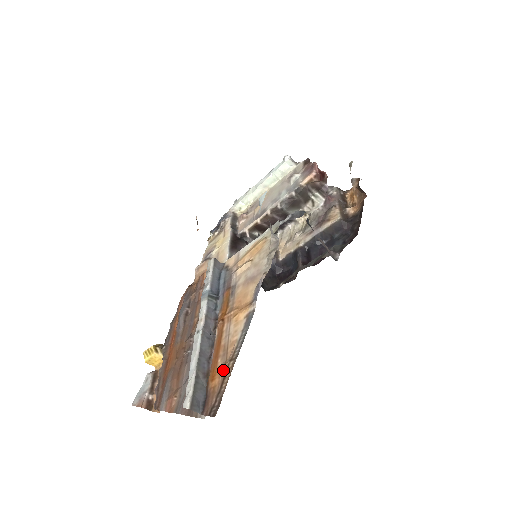
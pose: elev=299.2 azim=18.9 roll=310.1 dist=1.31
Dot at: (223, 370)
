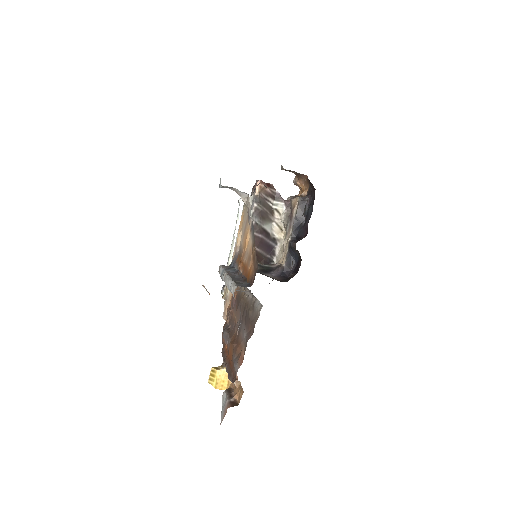
Dot at: (251, 260)
